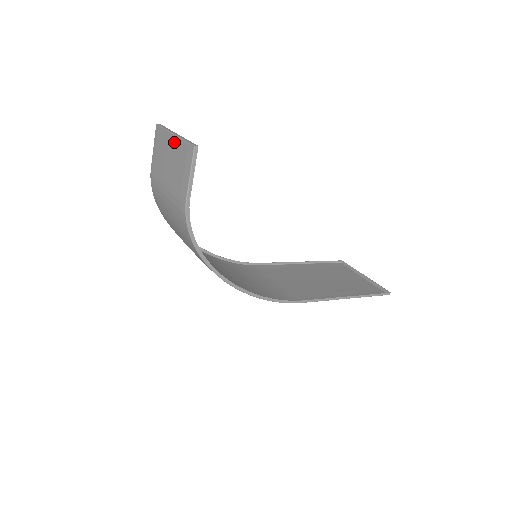
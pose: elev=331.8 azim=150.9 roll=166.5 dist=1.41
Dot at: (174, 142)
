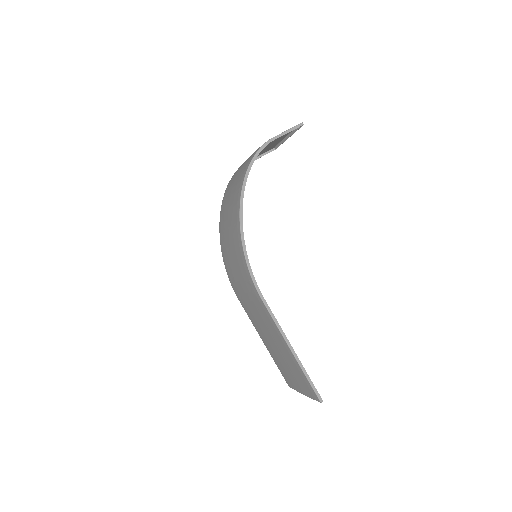
Dot at: (285, 135)
